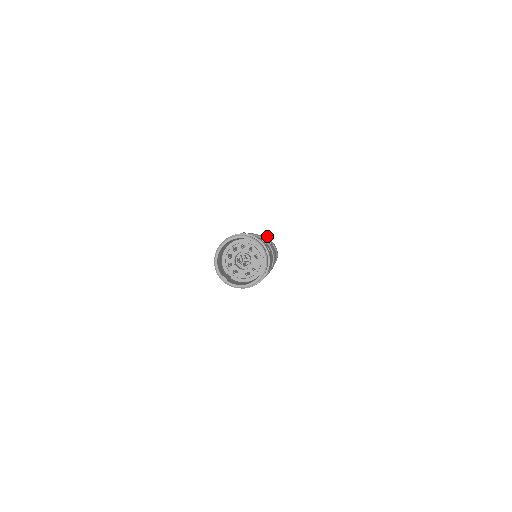
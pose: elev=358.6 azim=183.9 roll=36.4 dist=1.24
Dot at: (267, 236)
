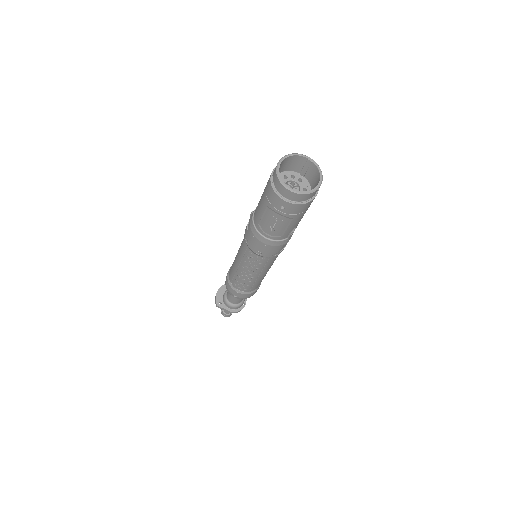
Dot at: occluded
